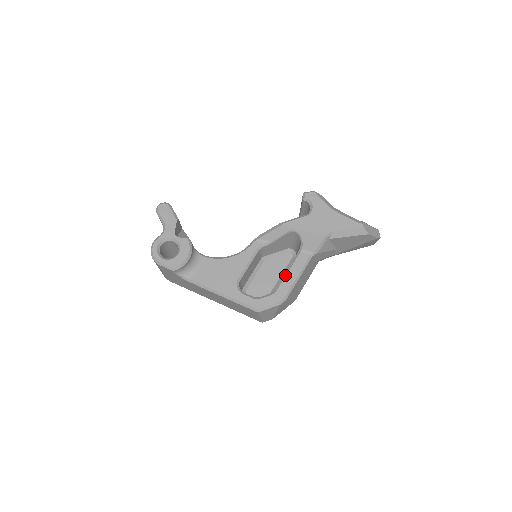
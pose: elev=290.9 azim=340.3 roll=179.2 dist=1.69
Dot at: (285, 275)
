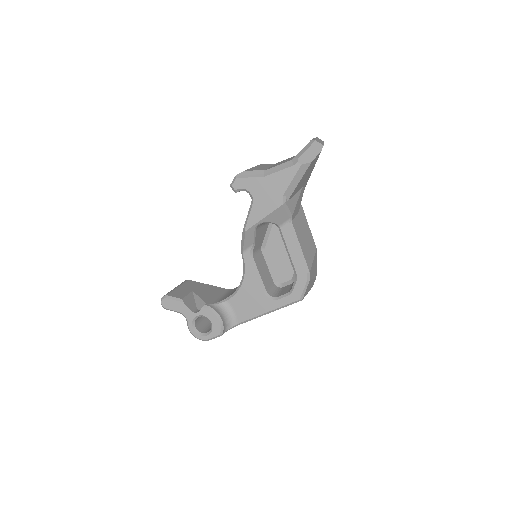
Dot at: (289, 257)
